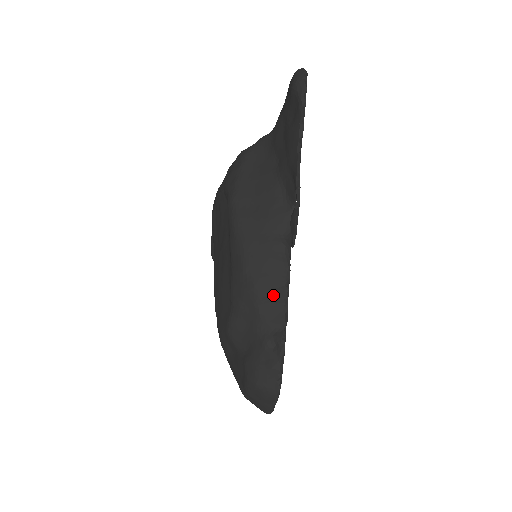
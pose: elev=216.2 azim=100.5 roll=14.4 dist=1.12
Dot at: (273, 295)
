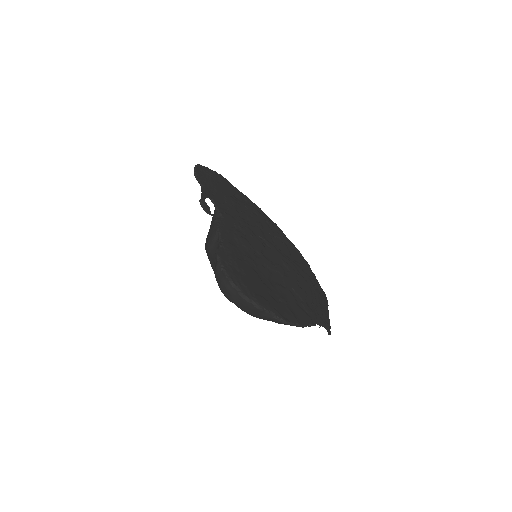
Dot at: (214, 242)
